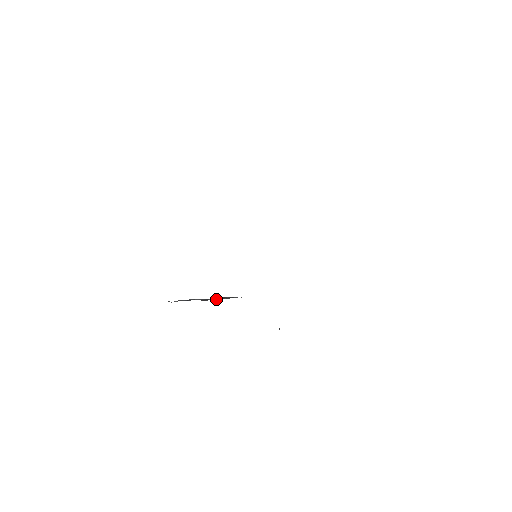
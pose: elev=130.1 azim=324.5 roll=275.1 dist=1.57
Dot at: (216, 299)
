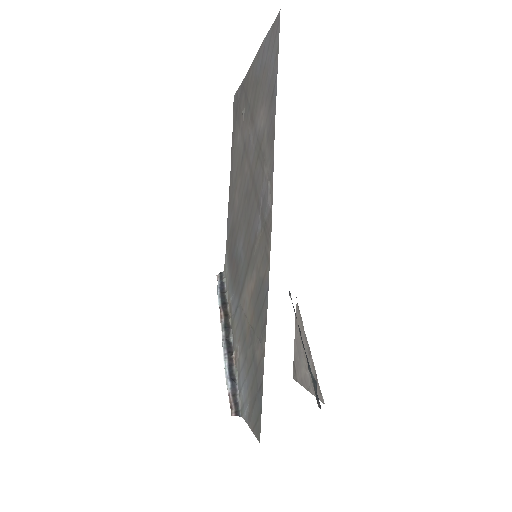
Dot at: (228, 325)
